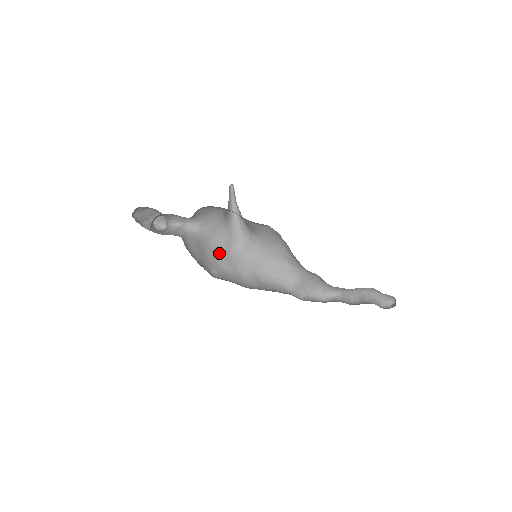
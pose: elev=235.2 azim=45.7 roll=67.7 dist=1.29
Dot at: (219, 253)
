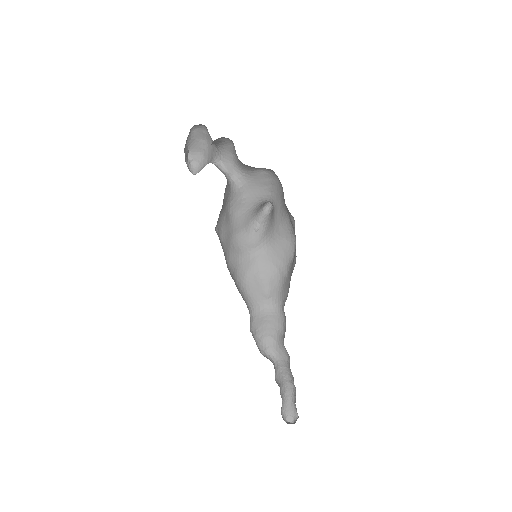
Dot at: (228, 225)
